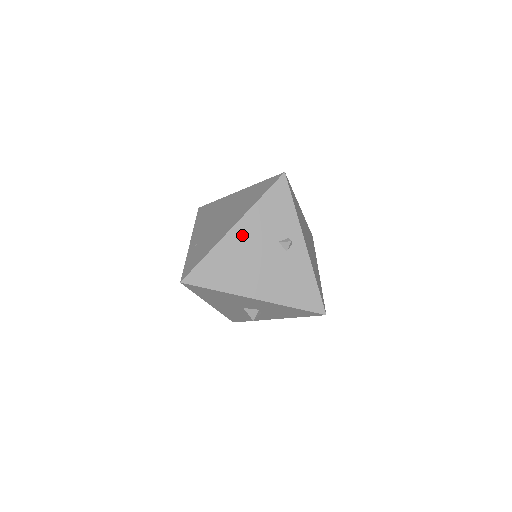
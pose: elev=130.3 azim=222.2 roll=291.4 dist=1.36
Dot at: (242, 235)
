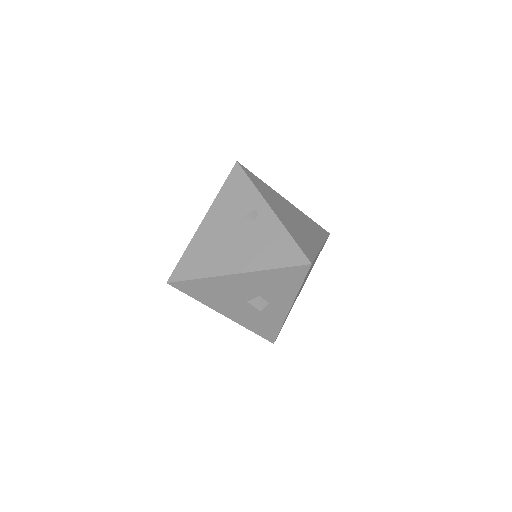
Dot at: (211, 224)
